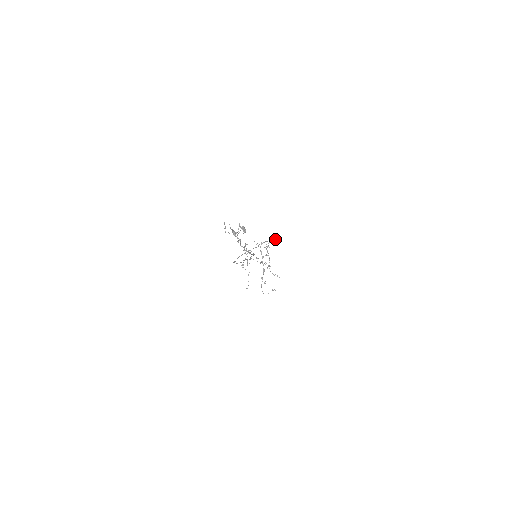
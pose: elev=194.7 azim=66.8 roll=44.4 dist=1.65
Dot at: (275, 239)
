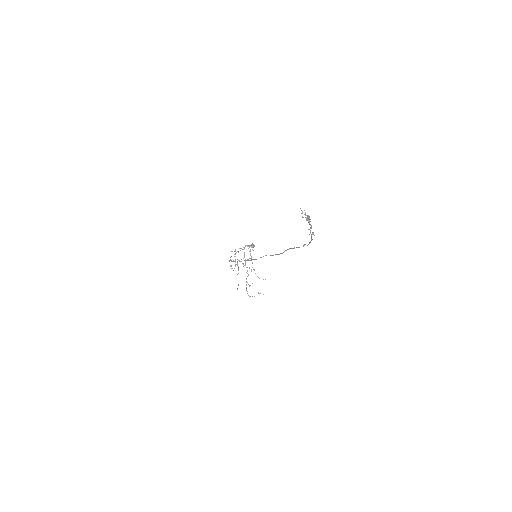
Dot at: occluded
